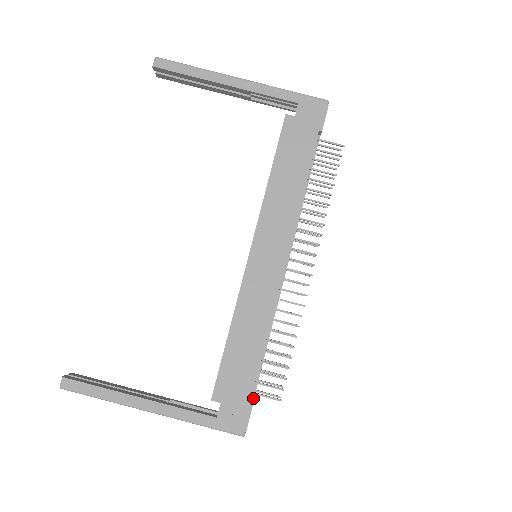
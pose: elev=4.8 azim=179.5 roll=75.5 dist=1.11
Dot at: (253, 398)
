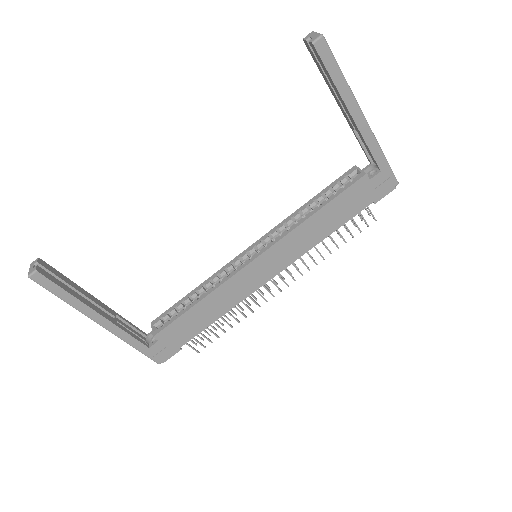
Dot at: occluded
